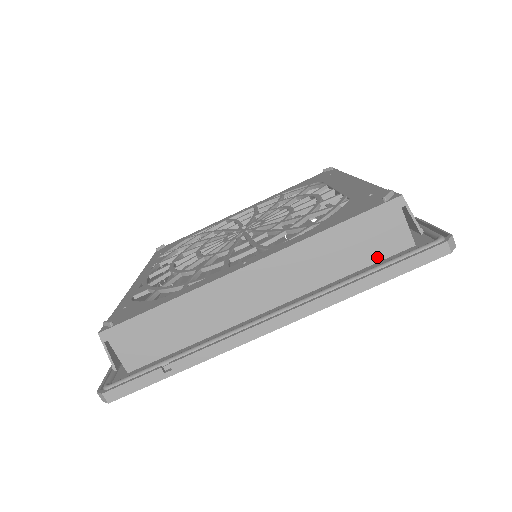
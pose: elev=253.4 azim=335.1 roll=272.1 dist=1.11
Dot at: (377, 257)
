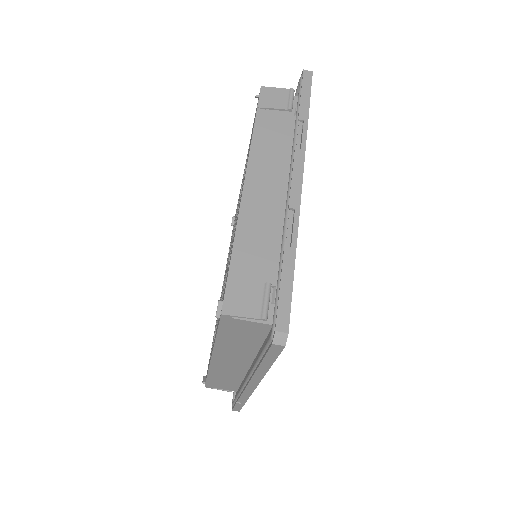
Dot at: (261, 337)
